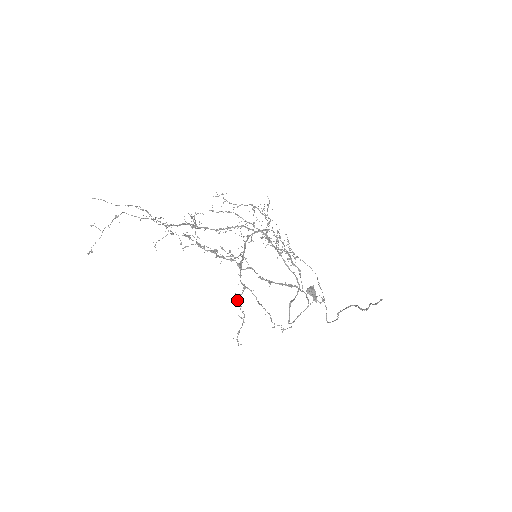
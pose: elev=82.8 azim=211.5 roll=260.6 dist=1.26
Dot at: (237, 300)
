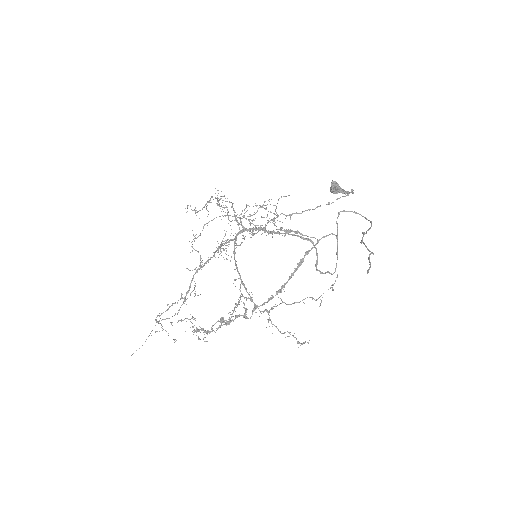
Dot at: occluded
